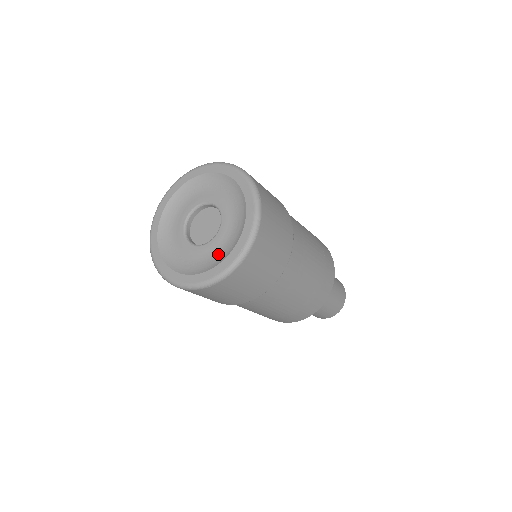
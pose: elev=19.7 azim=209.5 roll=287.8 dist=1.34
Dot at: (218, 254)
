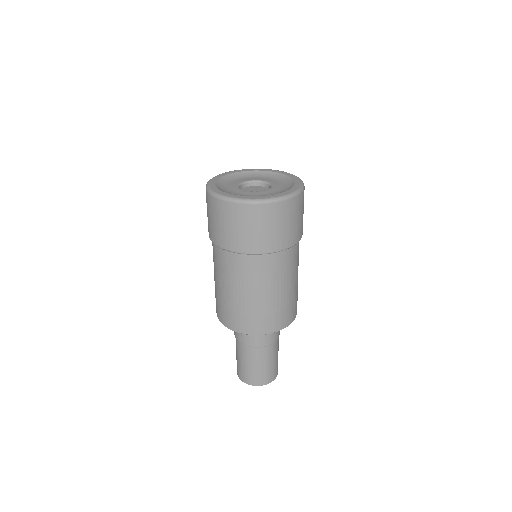
Dot at: occluded
